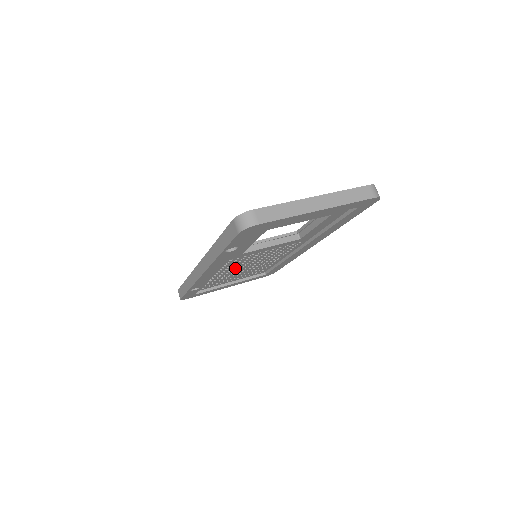
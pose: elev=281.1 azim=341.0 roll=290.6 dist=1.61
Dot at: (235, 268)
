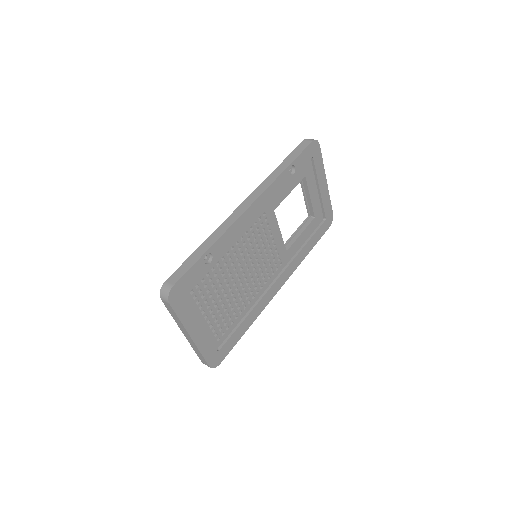
Dot at: (242, 257)
